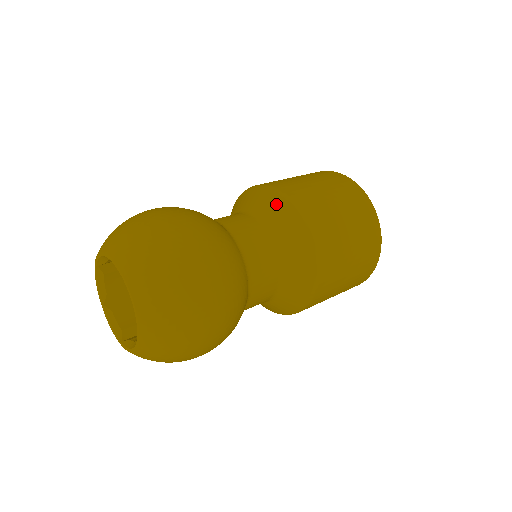
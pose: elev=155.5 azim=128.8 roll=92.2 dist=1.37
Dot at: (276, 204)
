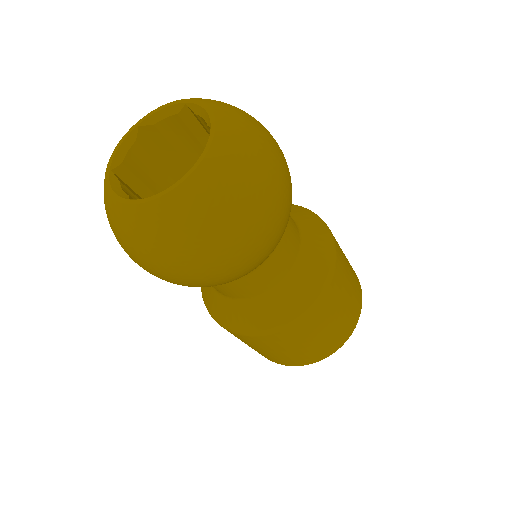
Dot at: occluded
